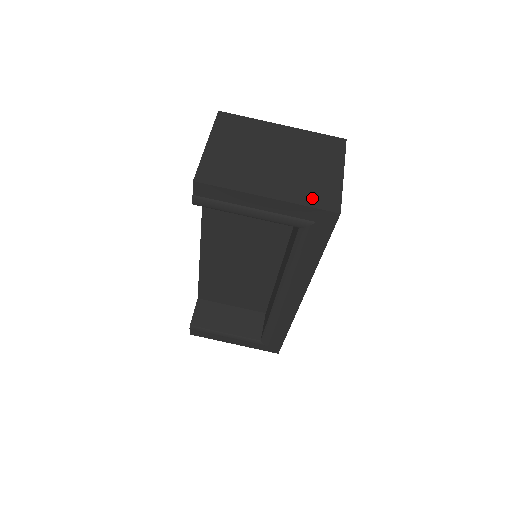
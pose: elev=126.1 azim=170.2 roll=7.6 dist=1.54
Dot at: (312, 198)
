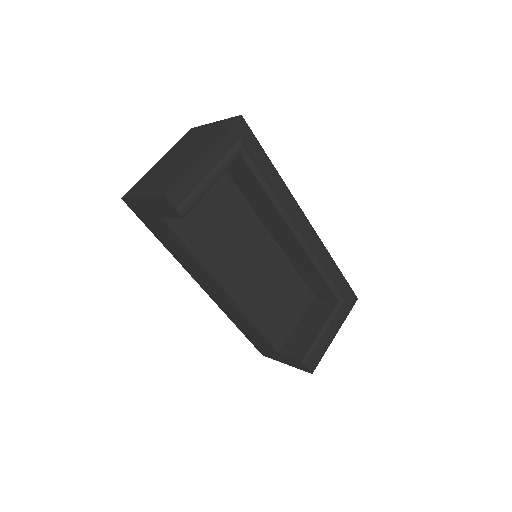
Dot at: (221, 131)
